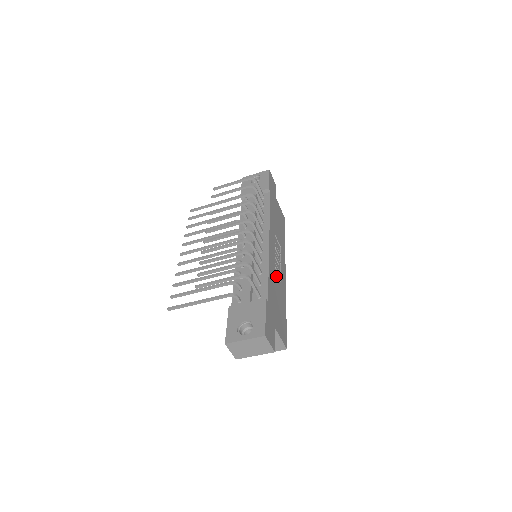
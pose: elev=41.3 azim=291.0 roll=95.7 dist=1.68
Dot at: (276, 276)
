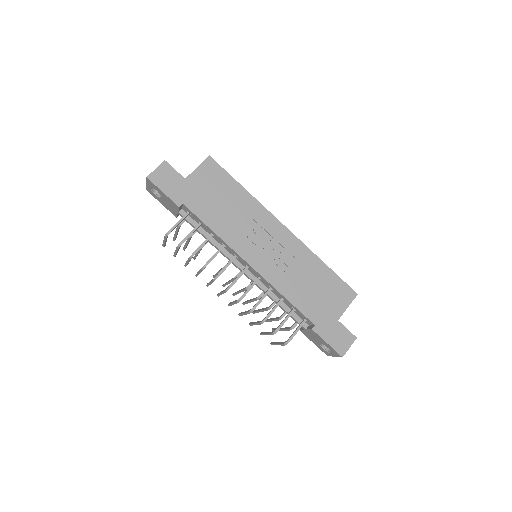
Dot at: (289, 271)
